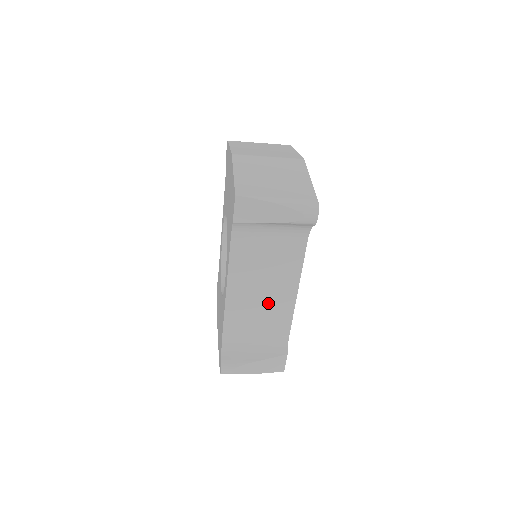
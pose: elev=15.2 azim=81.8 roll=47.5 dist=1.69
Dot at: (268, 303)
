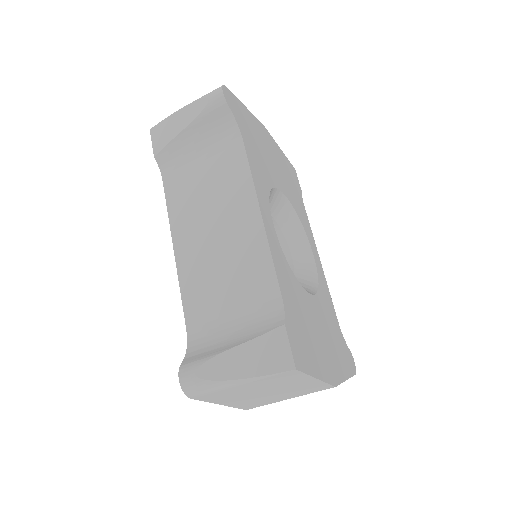
Dot at: (229, 247)
